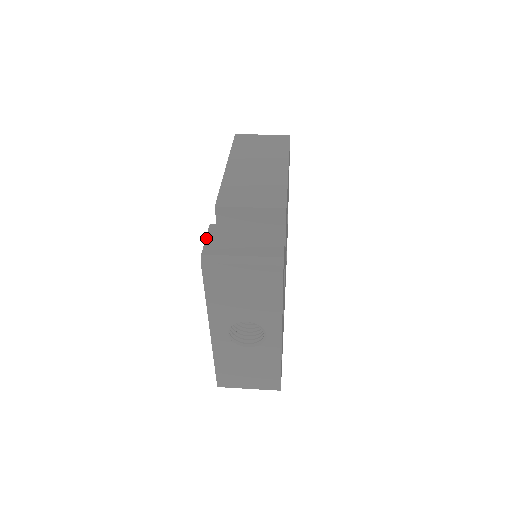
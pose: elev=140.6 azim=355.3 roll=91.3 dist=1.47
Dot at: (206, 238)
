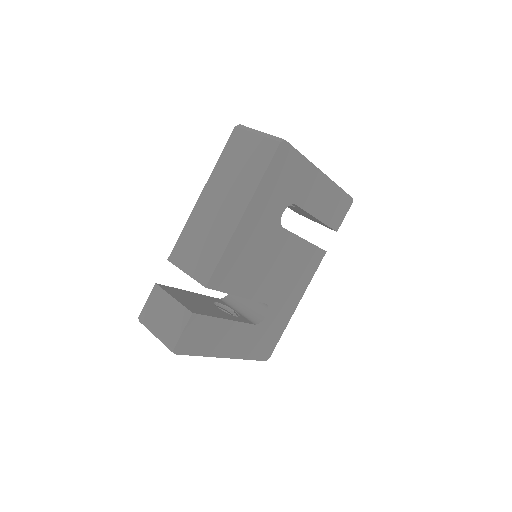
Dot at: (147, 300)
